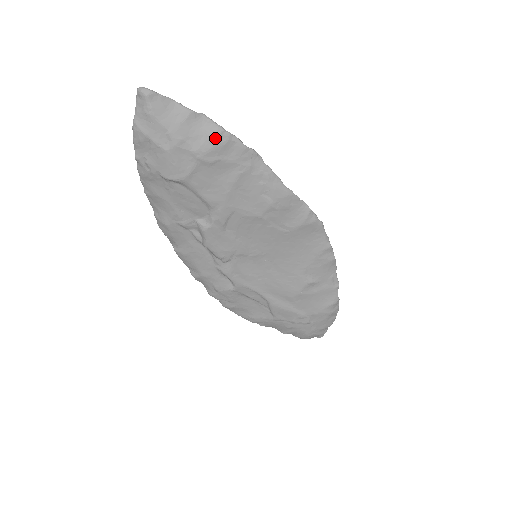
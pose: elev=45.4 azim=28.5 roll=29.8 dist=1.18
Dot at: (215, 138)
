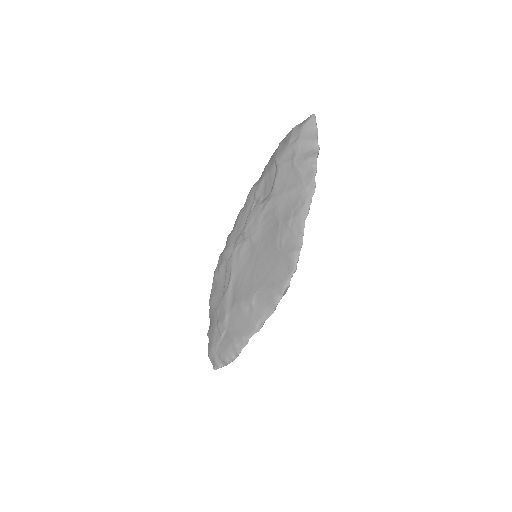
Dot at: (309, 158)
